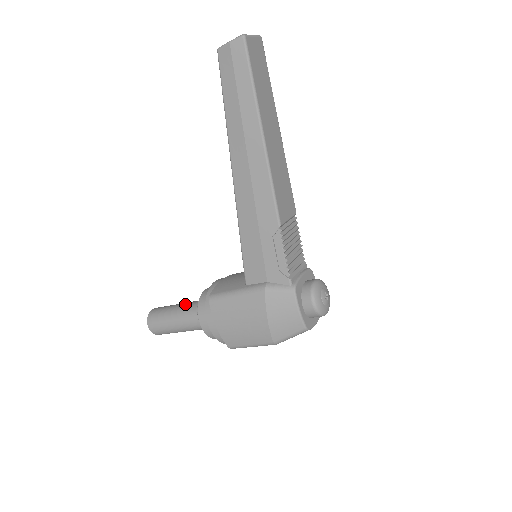
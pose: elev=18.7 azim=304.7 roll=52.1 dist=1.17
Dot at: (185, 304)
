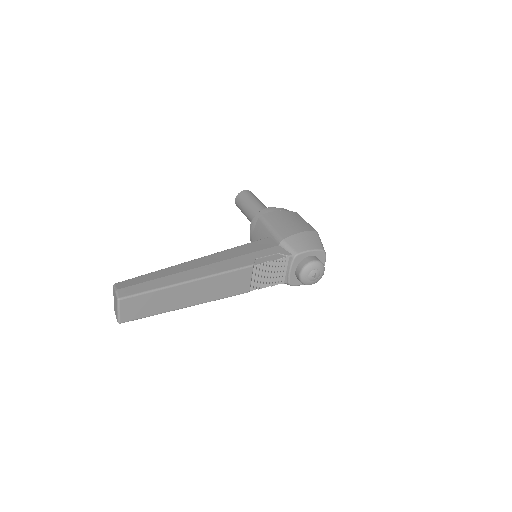
Dot at: (248, 217)
